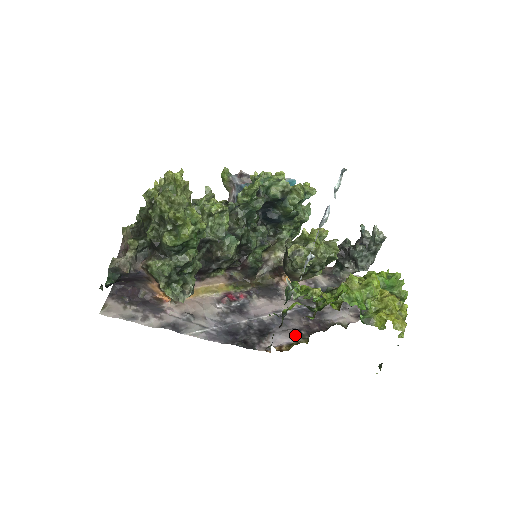
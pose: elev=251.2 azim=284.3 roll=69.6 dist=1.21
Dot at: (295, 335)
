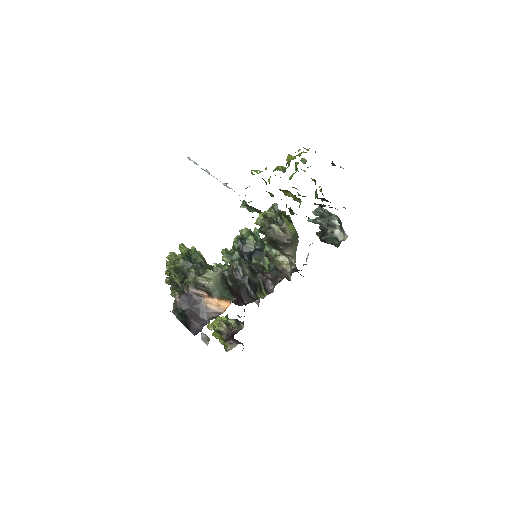
Dot at: occluded
